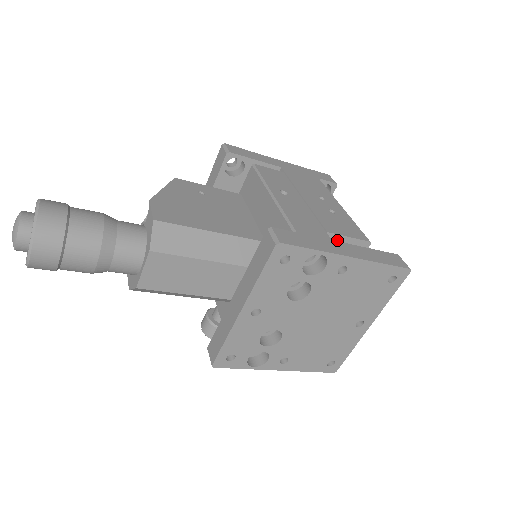
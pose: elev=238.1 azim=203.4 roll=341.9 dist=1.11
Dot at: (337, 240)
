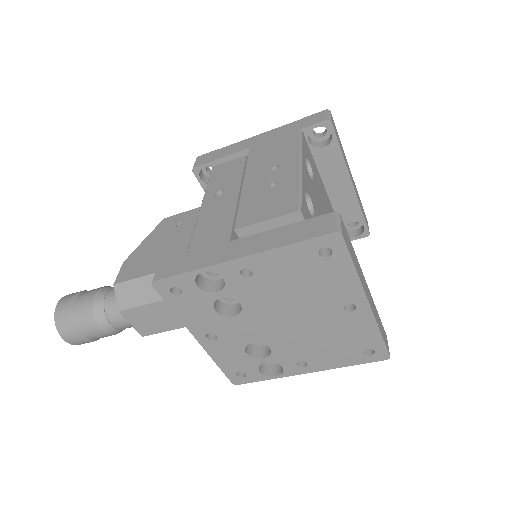
Dot at: (255, 230)
